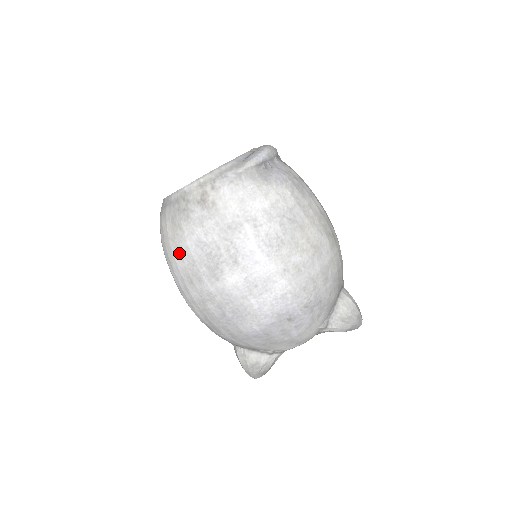
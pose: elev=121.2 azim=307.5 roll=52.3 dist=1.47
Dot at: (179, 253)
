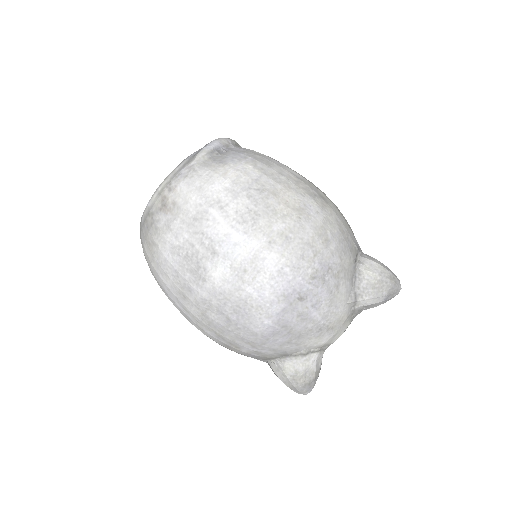
Dot at: (162, 271)
